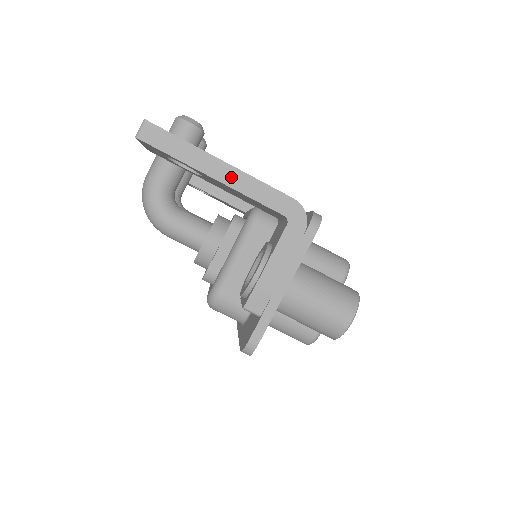
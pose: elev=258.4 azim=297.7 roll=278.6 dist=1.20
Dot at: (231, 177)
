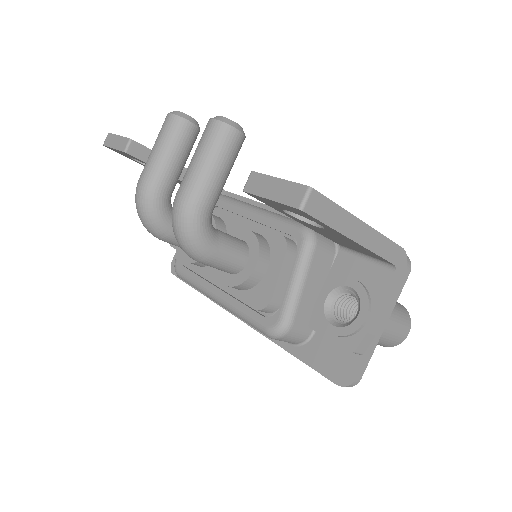
Dot at: (368, 238)
